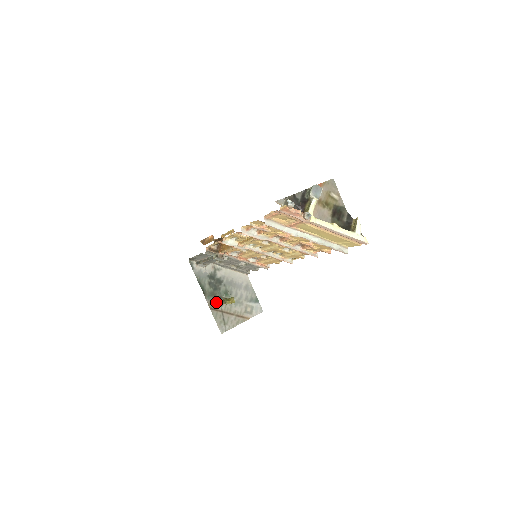
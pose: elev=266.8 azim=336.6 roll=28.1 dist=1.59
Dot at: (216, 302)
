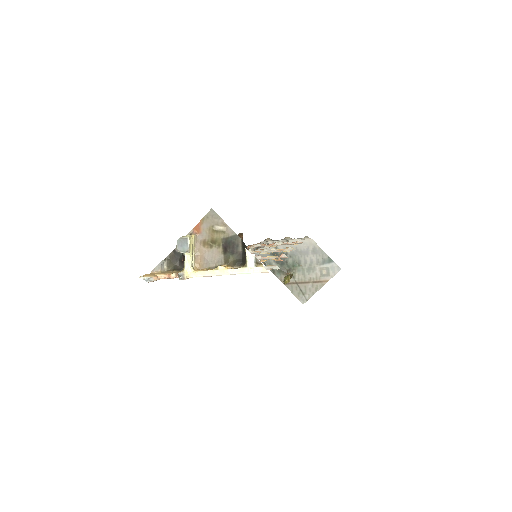
Dot at: occluded
